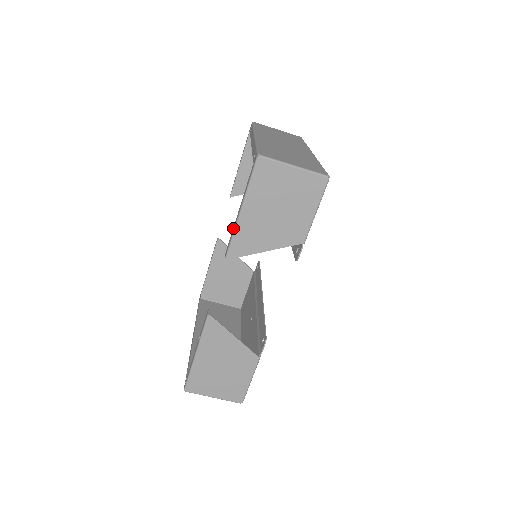
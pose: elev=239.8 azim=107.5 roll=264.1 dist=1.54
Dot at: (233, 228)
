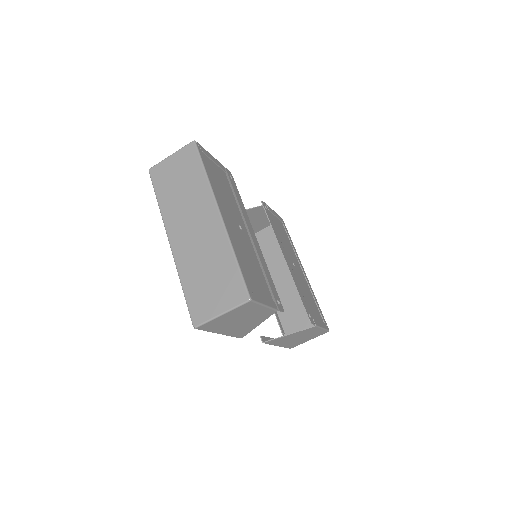
Dot at: occluded
